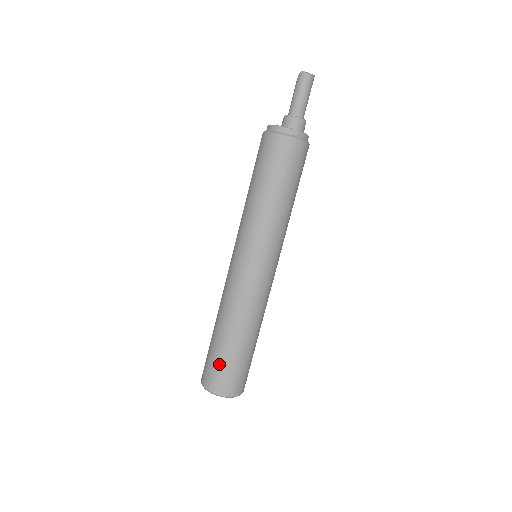
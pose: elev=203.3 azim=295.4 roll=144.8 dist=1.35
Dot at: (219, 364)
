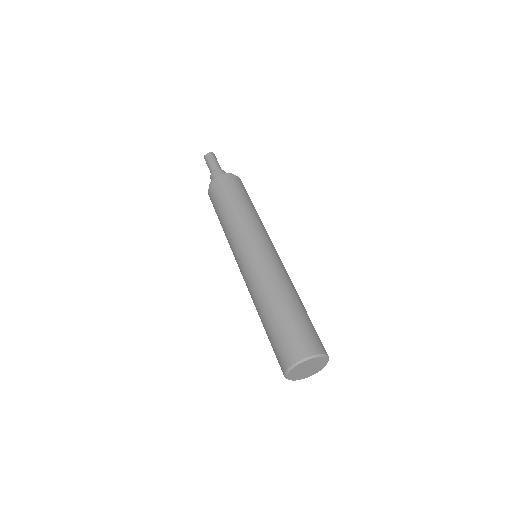
Dot at: (274, 342)
